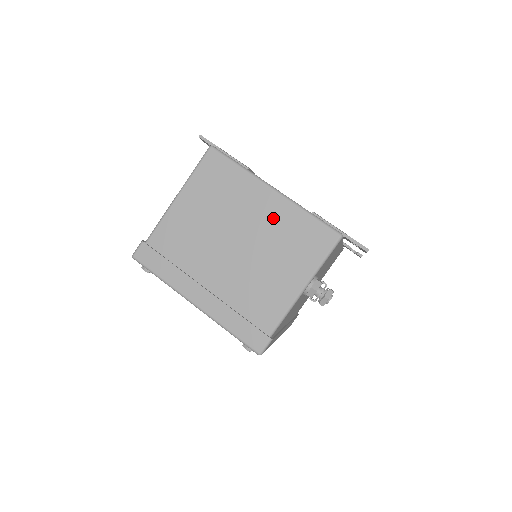
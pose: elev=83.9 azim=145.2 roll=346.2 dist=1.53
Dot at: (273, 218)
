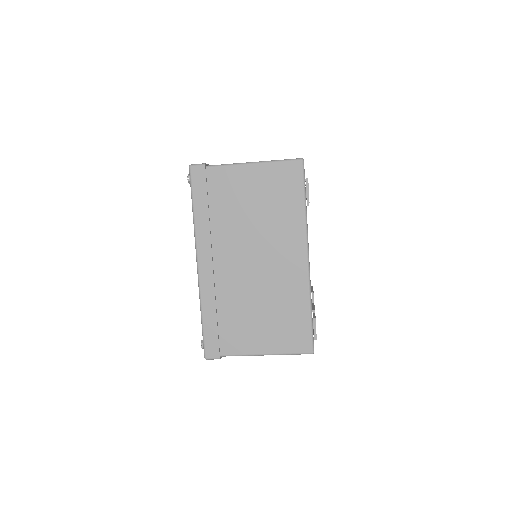
Dot at: occluded
